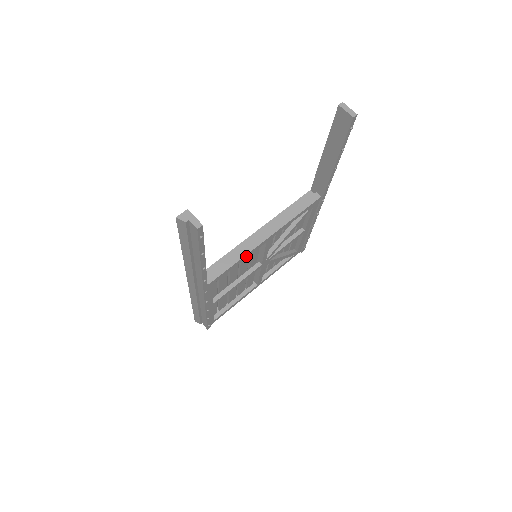
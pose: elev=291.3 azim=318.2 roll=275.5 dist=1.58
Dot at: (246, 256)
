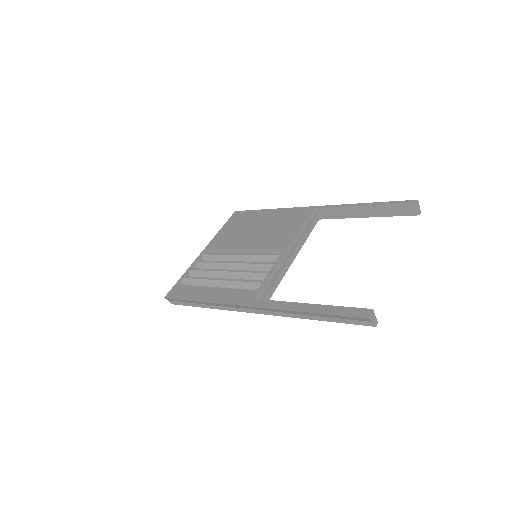
Dot at: occluded
